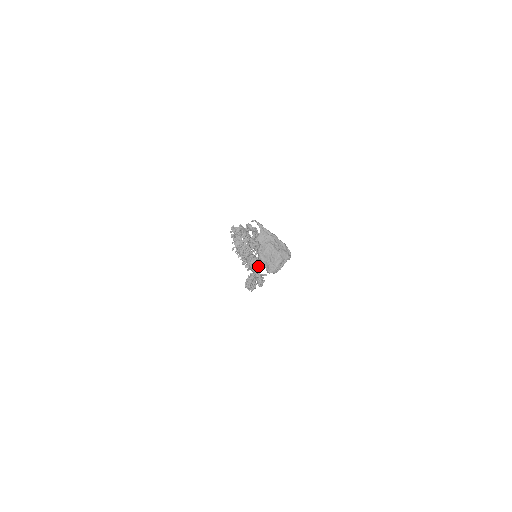
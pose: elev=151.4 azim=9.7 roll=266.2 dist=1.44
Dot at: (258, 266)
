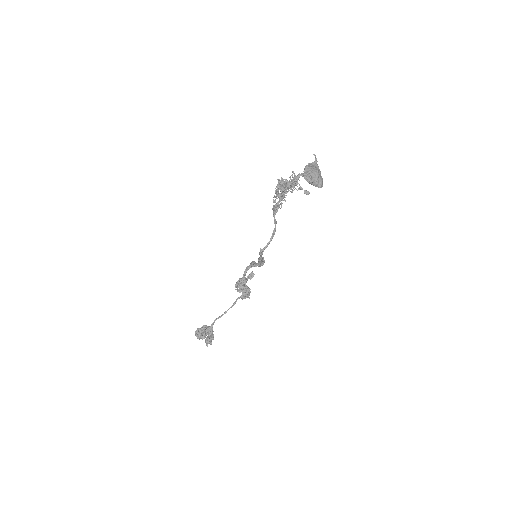
Dot at: (297, 176)
